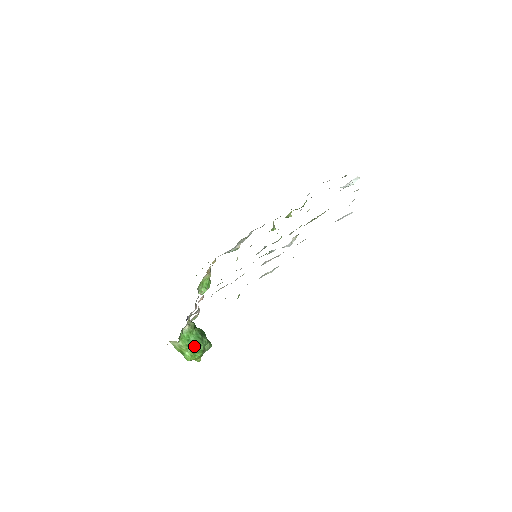
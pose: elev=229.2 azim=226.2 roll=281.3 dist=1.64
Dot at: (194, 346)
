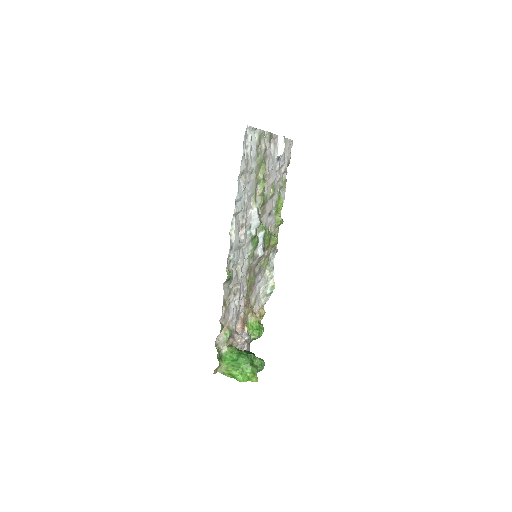
Dot at: (240, 363)
